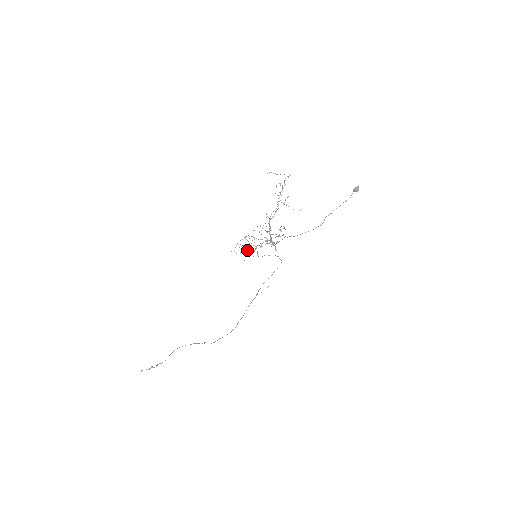
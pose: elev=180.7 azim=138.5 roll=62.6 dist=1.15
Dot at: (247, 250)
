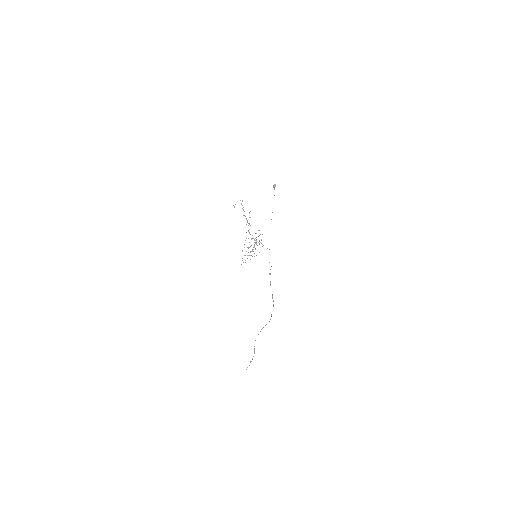
Dot at: occluded
